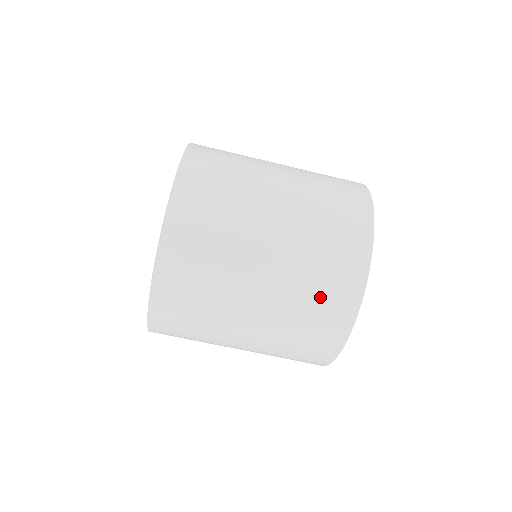
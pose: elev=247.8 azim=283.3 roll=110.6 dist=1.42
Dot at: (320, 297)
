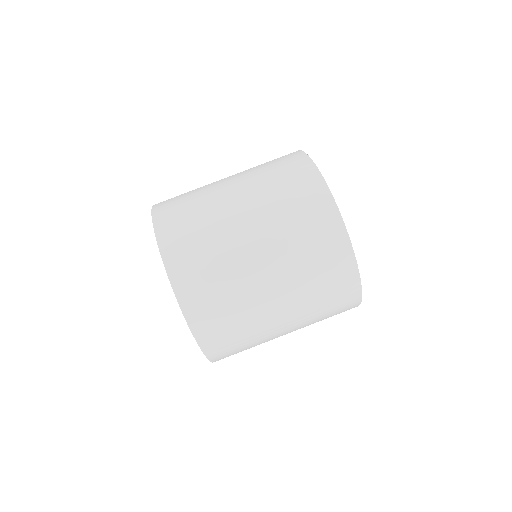
Dot at: (274, 165)
